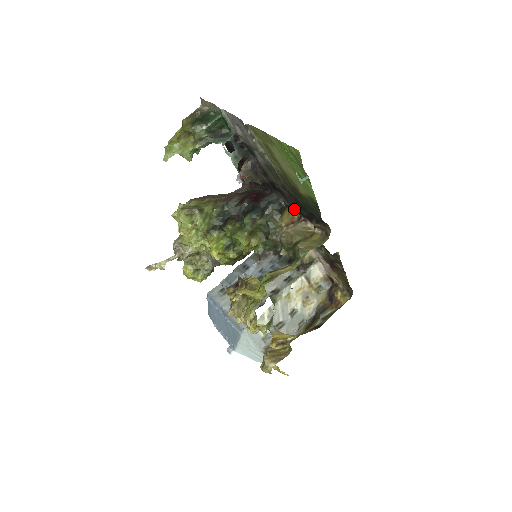
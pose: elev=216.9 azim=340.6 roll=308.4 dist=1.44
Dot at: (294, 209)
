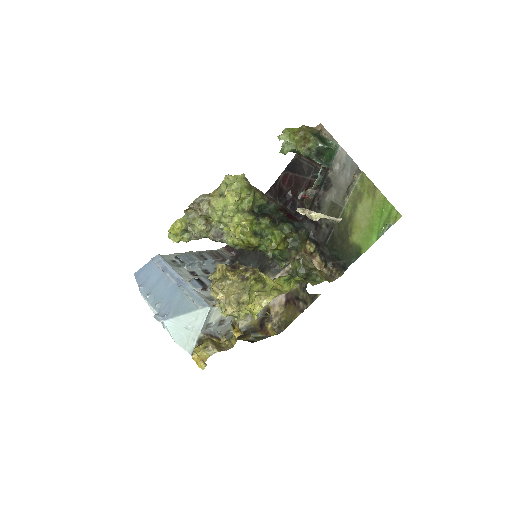
Dot at: (314, 244)
